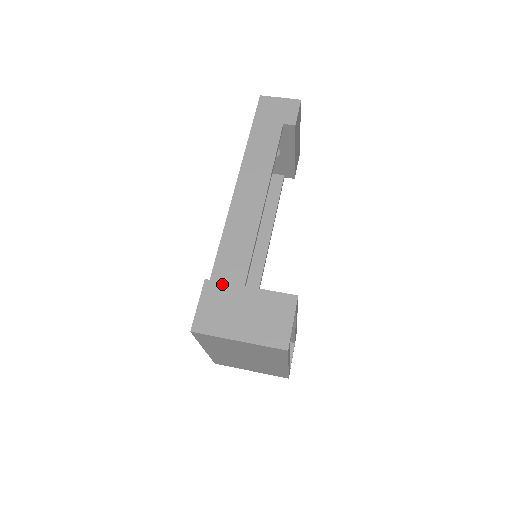
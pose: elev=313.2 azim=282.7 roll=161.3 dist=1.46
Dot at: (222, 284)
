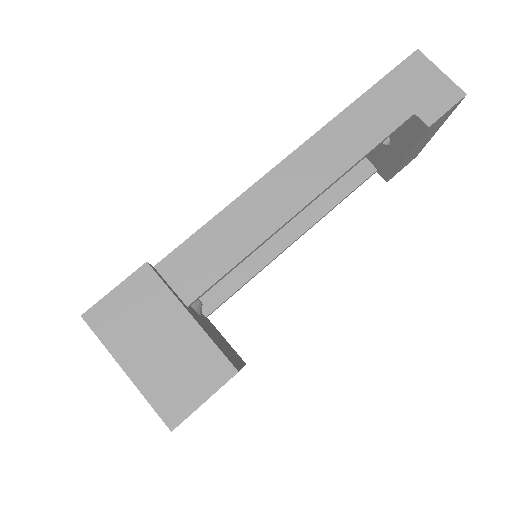
Dot at: (161, 284)
